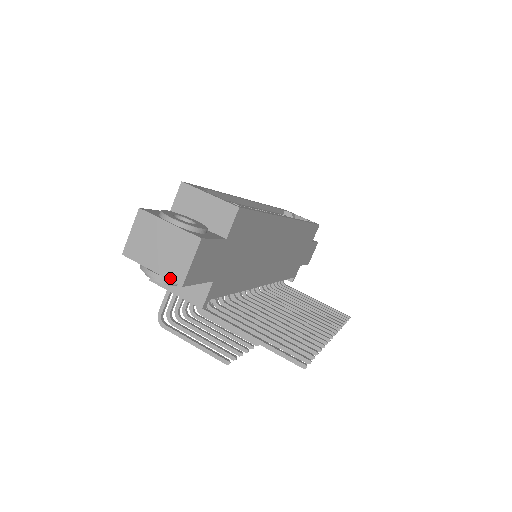
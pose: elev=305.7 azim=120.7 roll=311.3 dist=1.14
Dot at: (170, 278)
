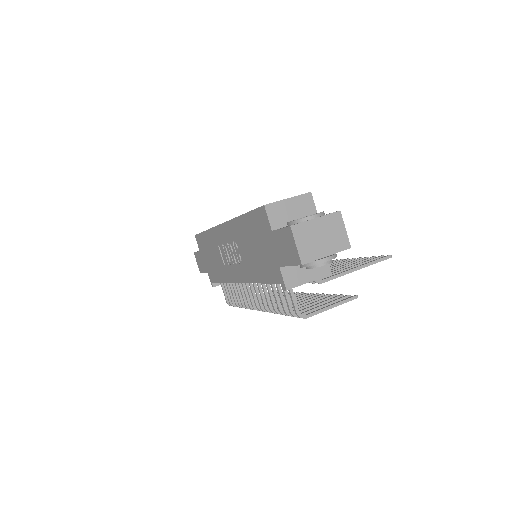
Dot at: (341, 250)
